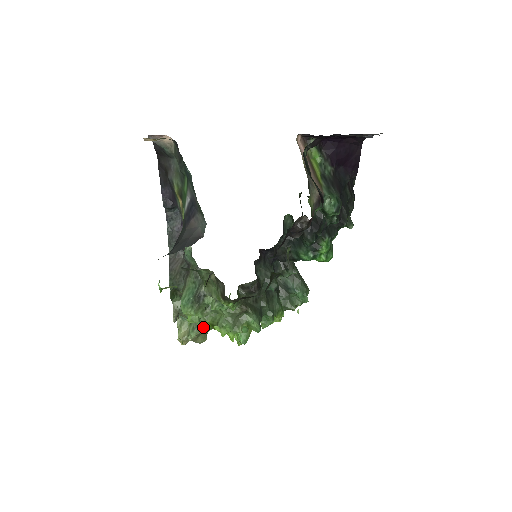
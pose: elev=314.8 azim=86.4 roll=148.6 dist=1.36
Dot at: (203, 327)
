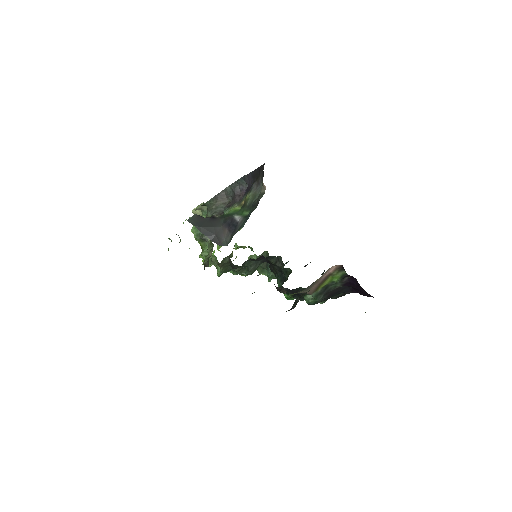
Dot at: occluded
